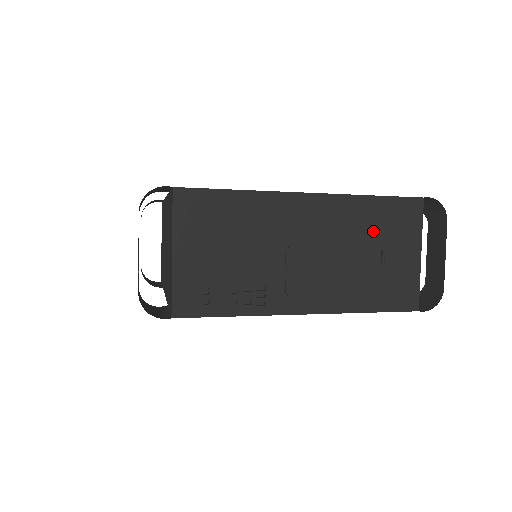
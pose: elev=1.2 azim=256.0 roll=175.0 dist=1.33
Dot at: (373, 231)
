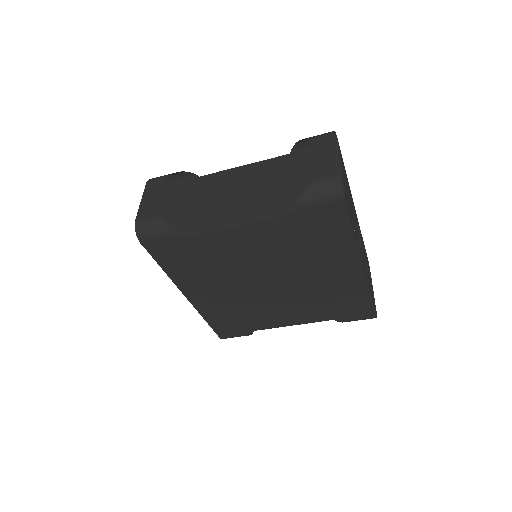
Dot at: (364, 252)
